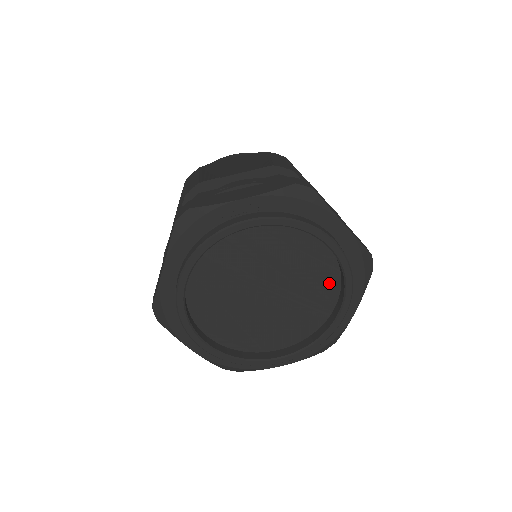
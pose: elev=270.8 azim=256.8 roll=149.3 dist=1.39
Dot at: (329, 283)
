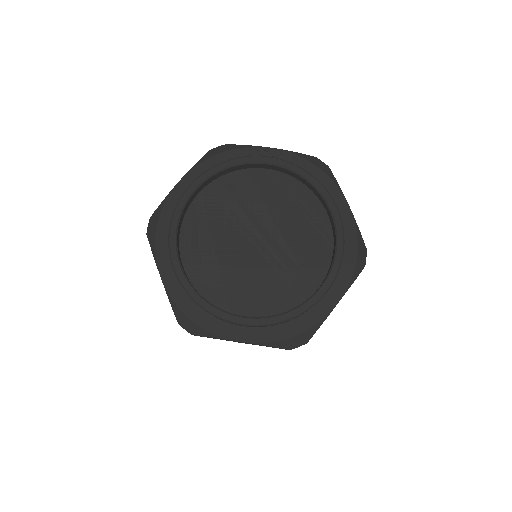
Dot at: (319, 257)
